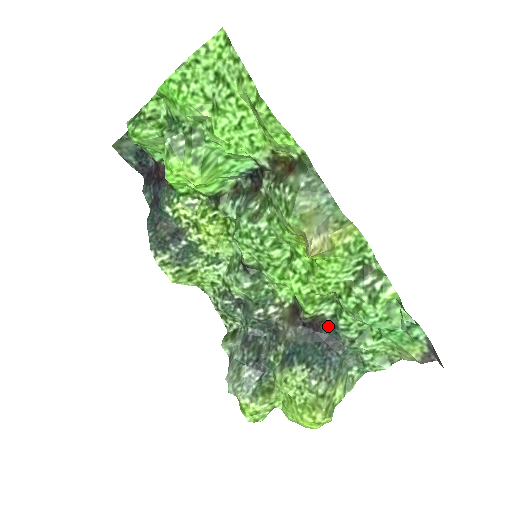
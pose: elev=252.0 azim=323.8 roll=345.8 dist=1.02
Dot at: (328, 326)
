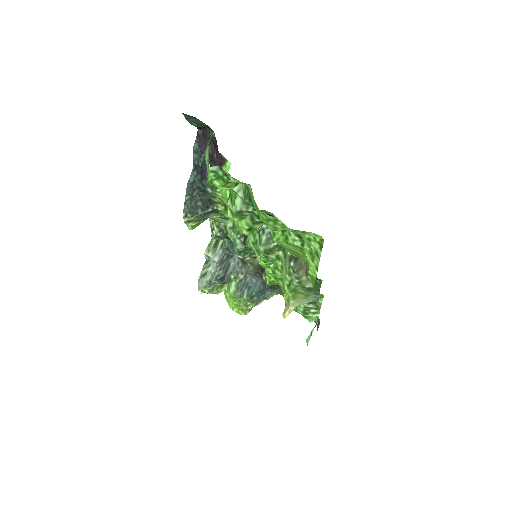
Dot at: occluded
